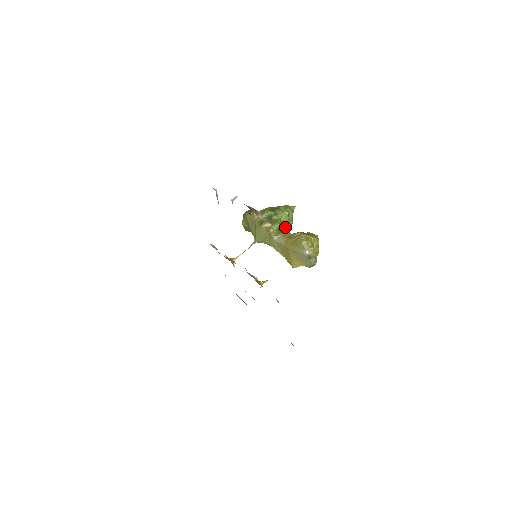
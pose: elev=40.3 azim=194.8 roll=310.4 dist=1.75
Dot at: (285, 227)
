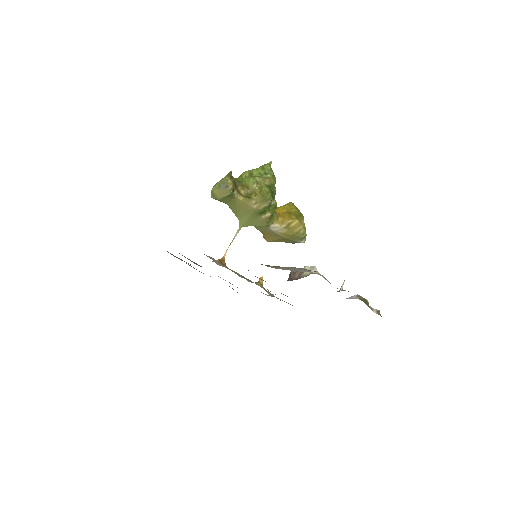
Dot at: occluded
